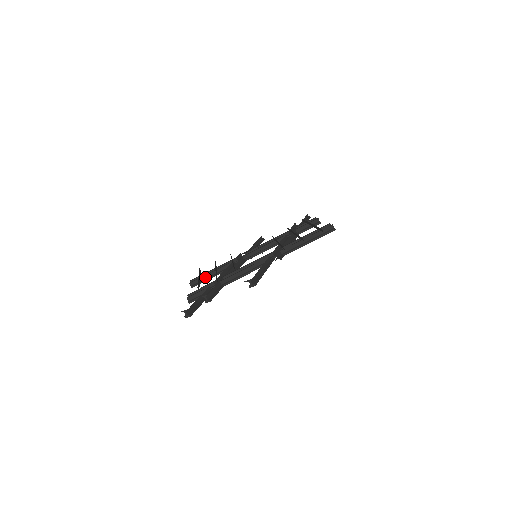
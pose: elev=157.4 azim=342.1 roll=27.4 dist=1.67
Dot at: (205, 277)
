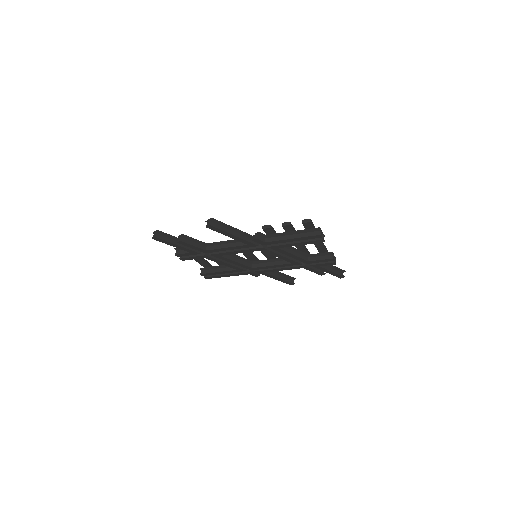
Dot at: (215, 270)
